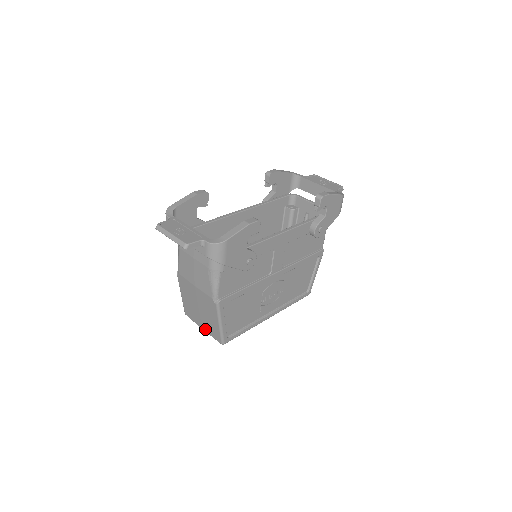
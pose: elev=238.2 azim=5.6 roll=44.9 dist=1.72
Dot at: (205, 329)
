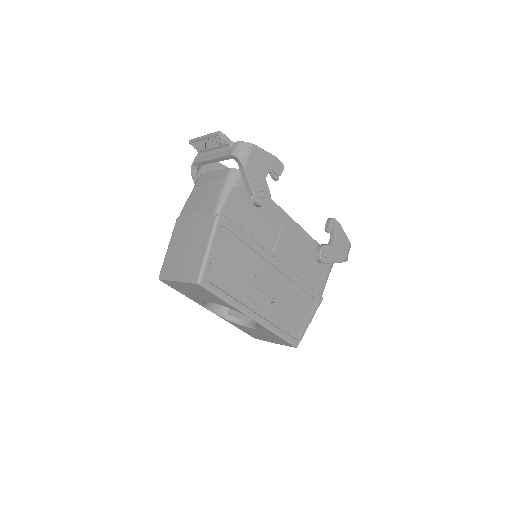
Dot at: (181, 275)
